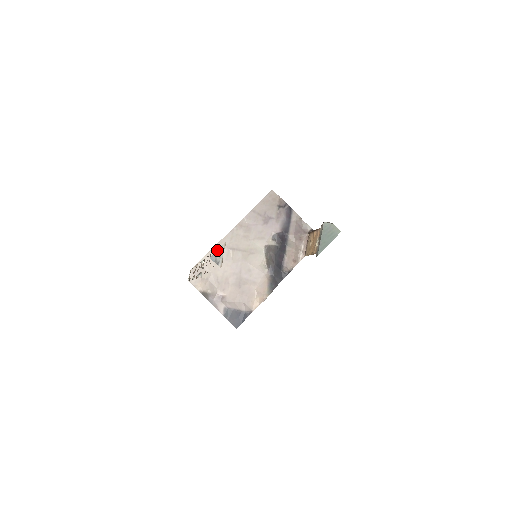
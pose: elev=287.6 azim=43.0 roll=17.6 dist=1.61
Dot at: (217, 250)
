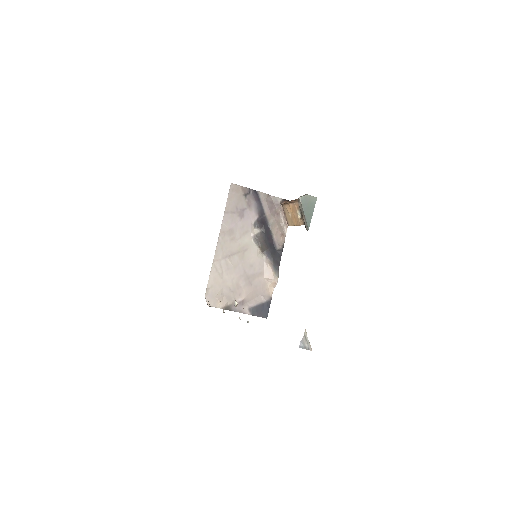
Dot at: (302, 339)
